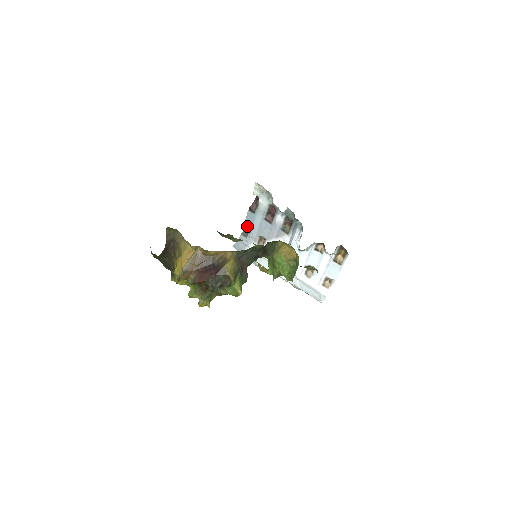
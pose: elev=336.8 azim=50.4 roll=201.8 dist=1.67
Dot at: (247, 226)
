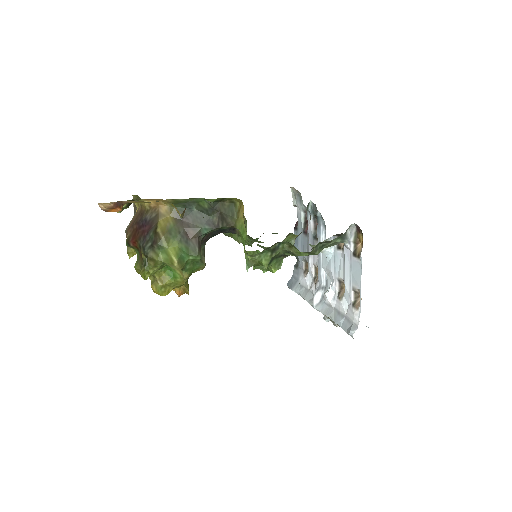
Dot at: occluded
